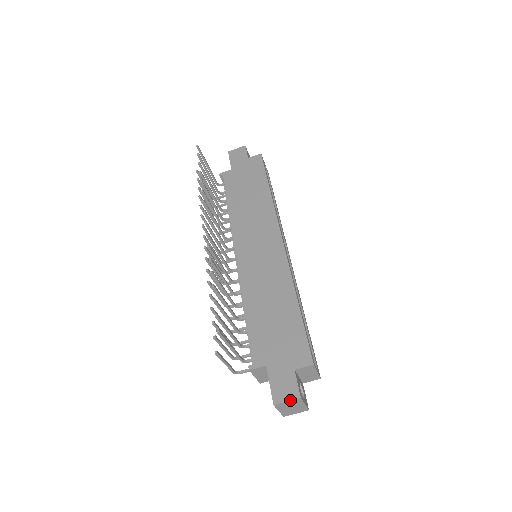
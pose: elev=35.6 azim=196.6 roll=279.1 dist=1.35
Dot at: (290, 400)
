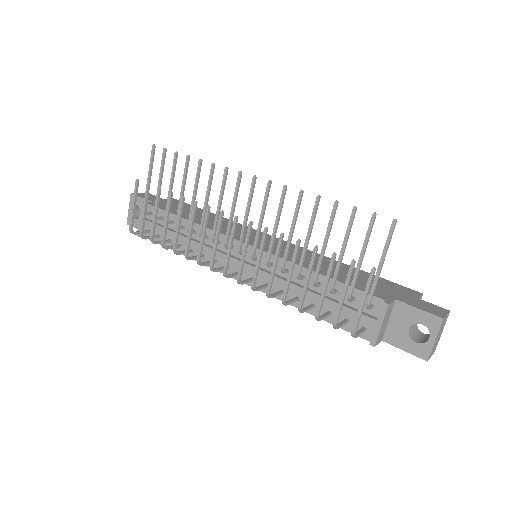
Dot at: (447, 313)
